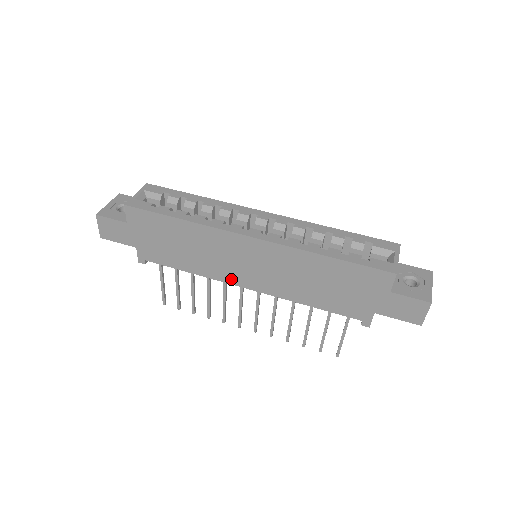
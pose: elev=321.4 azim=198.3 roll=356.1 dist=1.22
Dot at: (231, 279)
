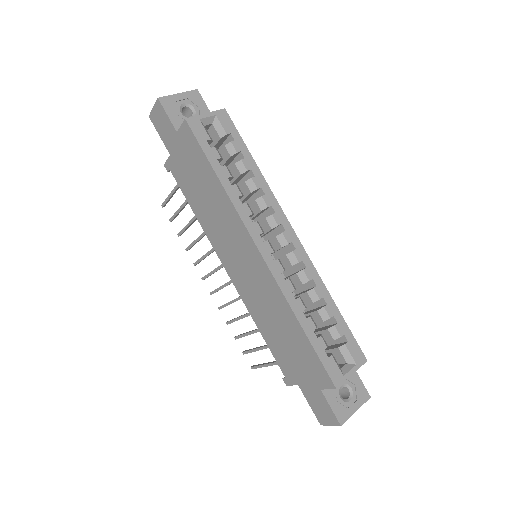
Dot at: (221, 254)
